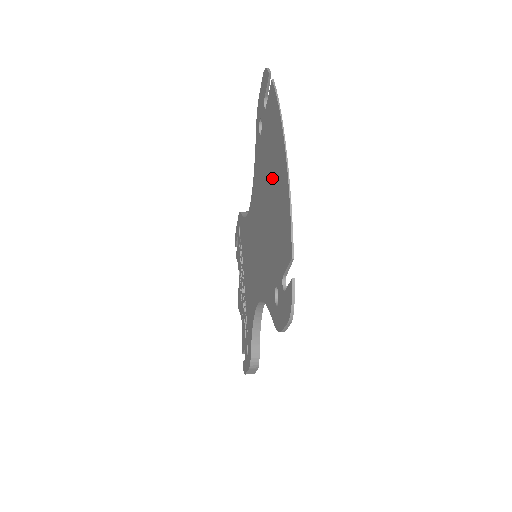
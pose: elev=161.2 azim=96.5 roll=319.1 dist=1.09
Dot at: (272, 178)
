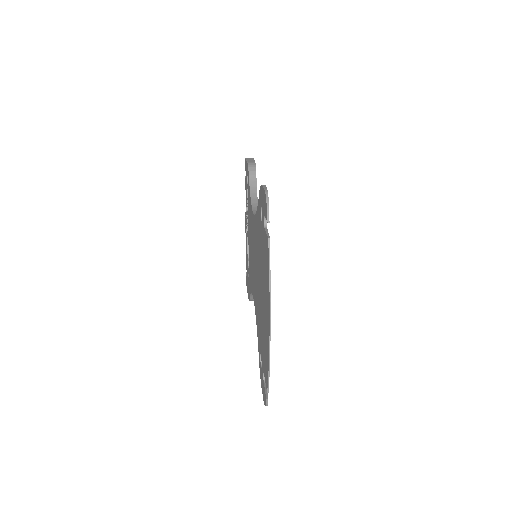
Dot at: (264, 296)
